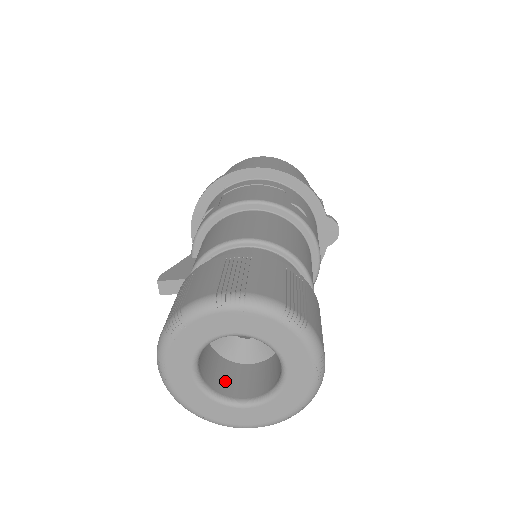
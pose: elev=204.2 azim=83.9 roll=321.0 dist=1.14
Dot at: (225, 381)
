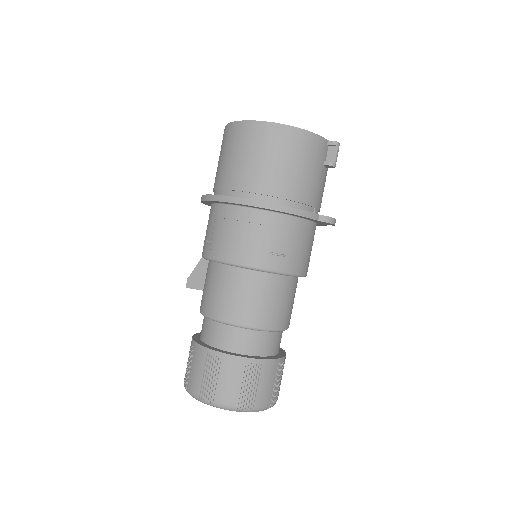
Dot at: occluded
